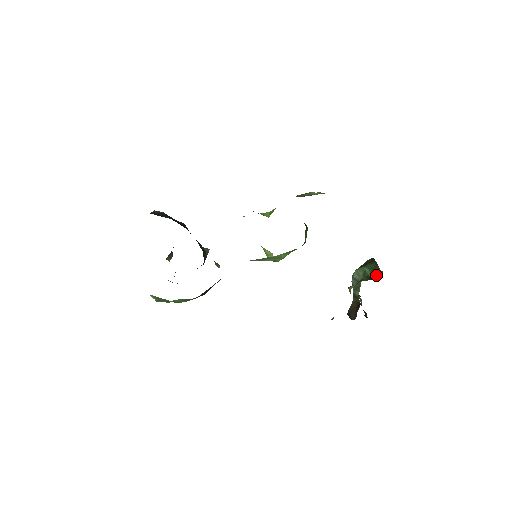
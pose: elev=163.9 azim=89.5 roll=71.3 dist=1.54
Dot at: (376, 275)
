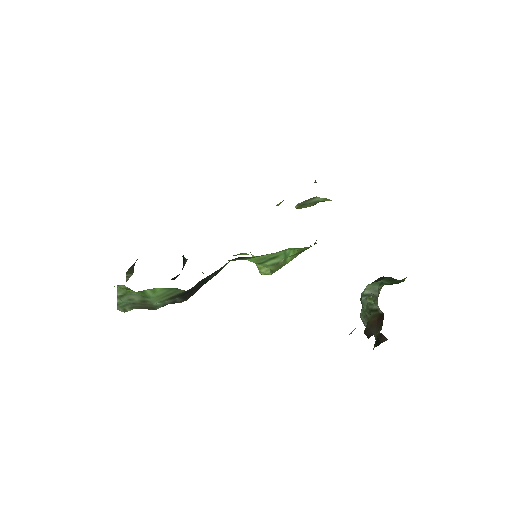
Dot at: (398, 282)
